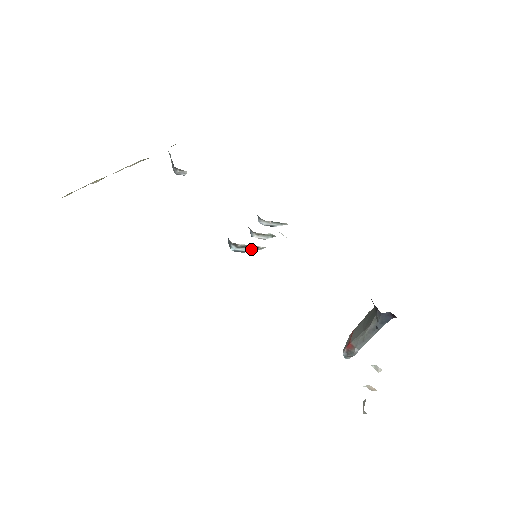
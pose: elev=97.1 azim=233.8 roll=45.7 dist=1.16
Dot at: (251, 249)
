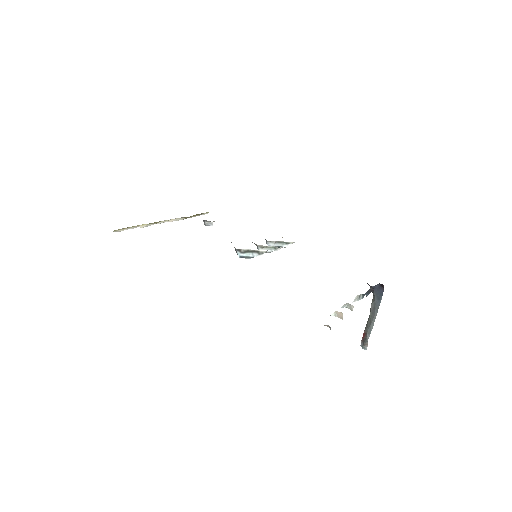
Dot at: (254, 254)
